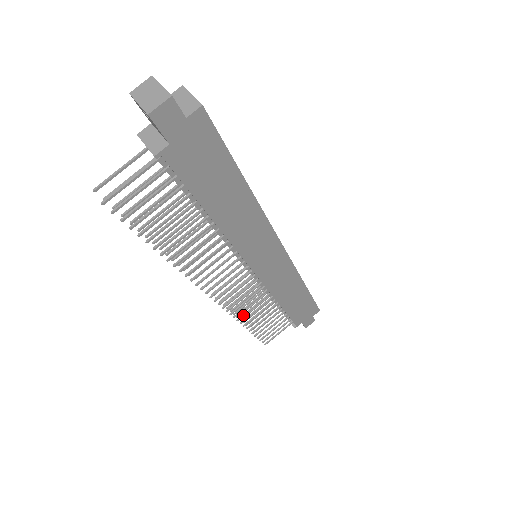
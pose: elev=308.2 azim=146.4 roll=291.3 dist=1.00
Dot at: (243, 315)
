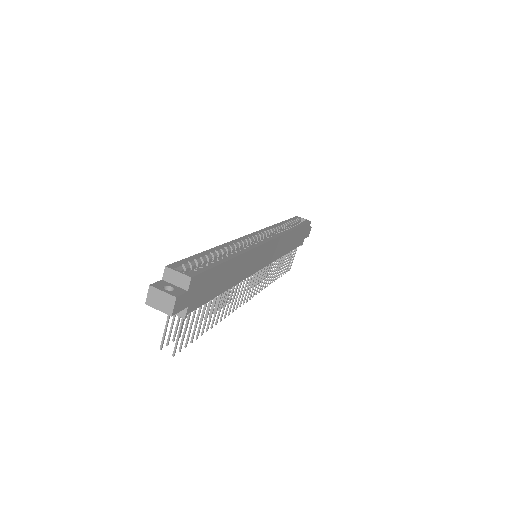
Dot at: (268, 281)
